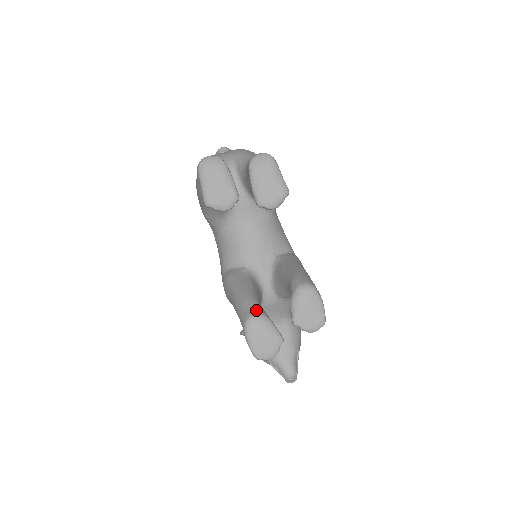
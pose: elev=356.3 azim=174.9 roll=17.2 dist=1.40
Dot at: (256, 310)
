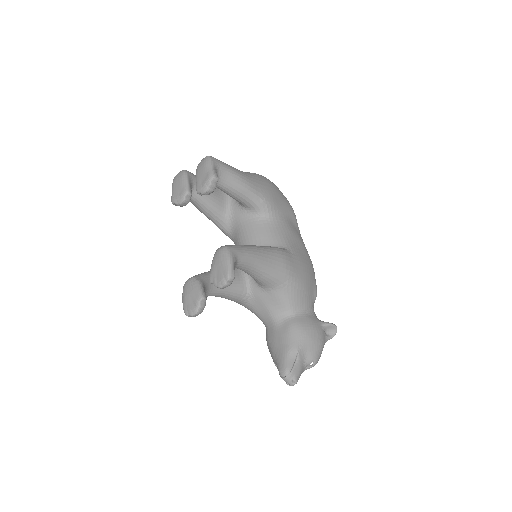
Dot at: (194, 276)
